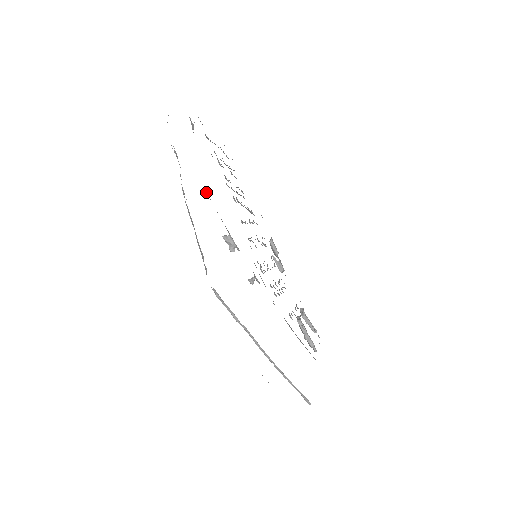
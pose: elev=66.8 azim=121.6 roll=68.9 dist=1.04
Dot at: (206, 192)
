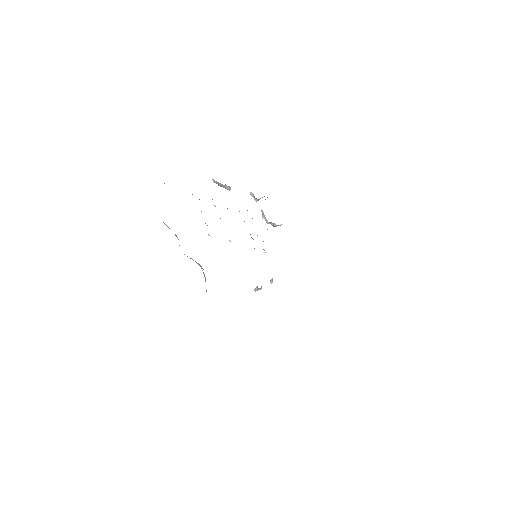
Dot at: occluded
